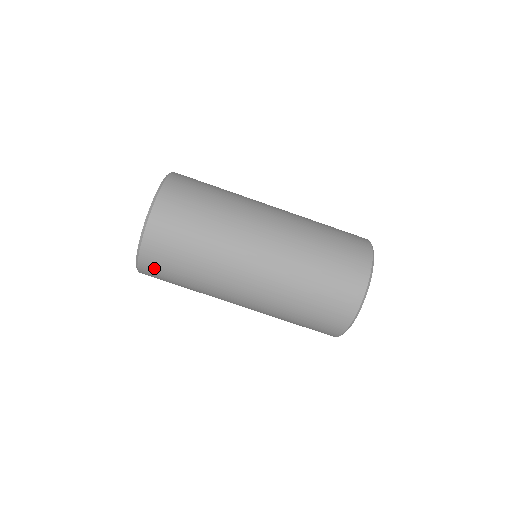
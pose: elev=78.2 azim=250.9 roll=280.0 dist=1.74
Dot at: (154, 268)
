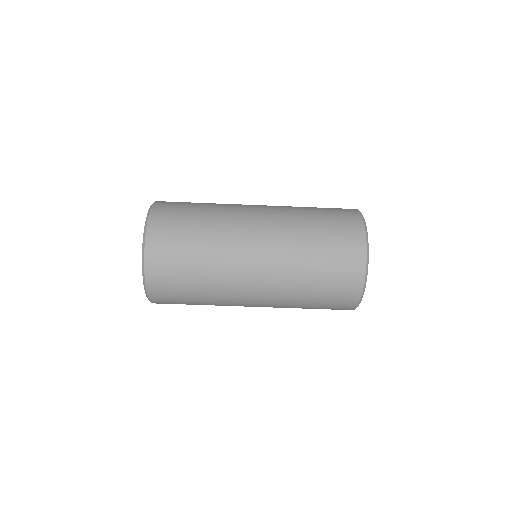
Dot at: occluded
